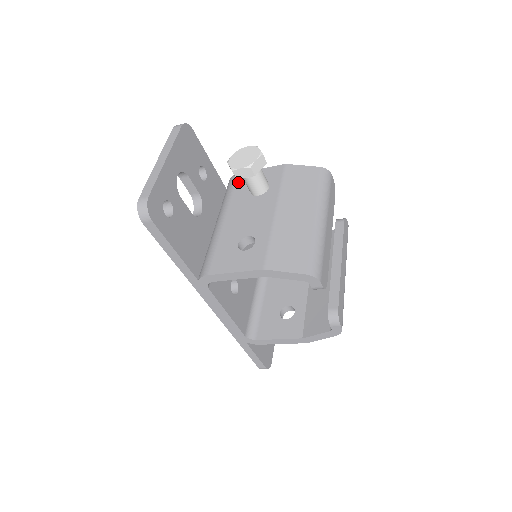
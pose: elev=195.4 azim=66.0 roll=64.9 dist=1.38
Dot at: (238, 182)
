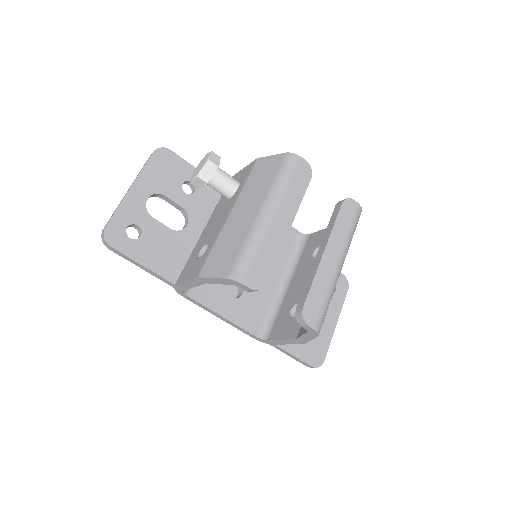
Dot at: occluded
